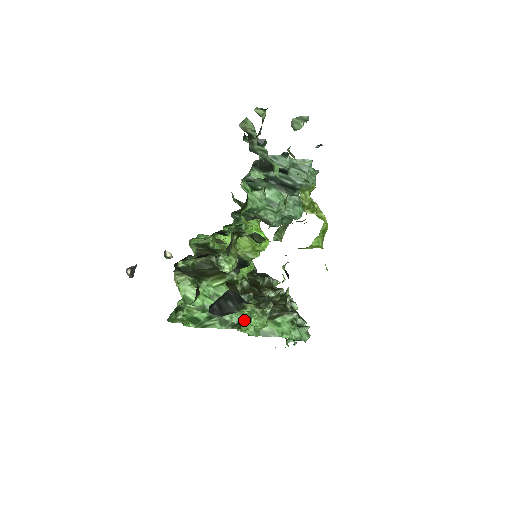
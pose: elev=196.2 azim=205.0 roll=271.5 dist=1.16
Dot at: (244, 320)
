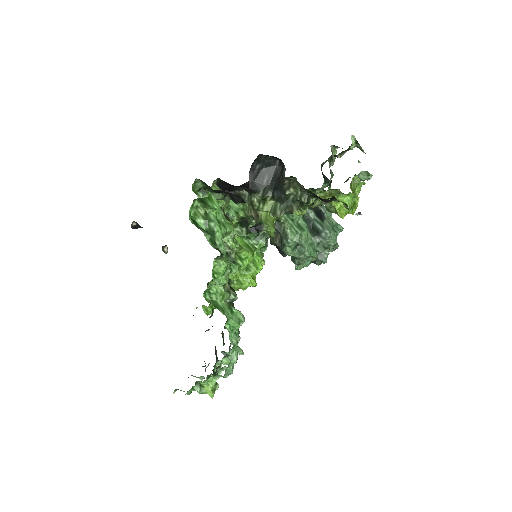
Dot at: (224, 261)
